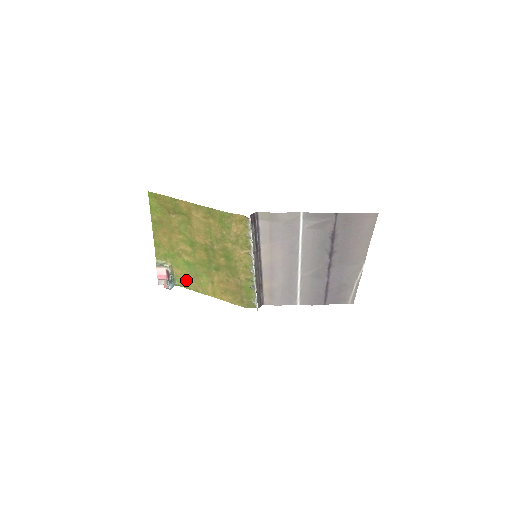
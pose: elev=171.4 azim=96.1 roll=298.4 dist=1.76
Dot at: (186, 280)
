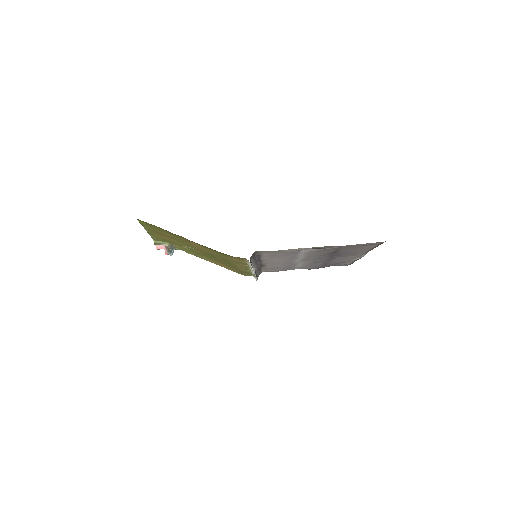
Dot at: occluded
